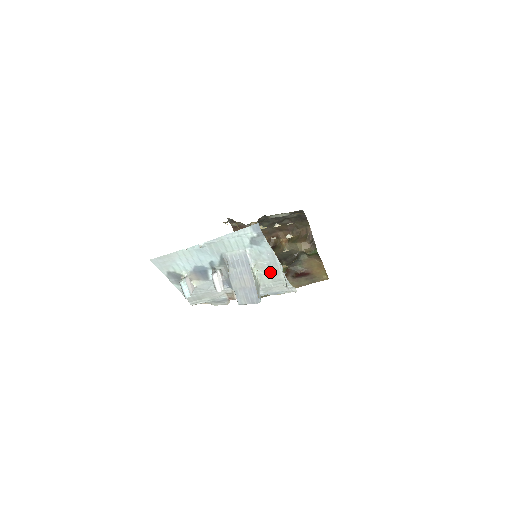
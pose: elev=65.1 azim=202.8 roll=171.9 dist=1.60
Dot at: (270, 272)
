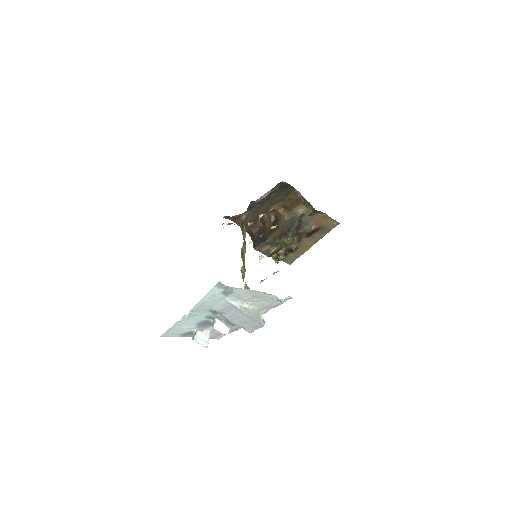
Dot at: (259, 299)
